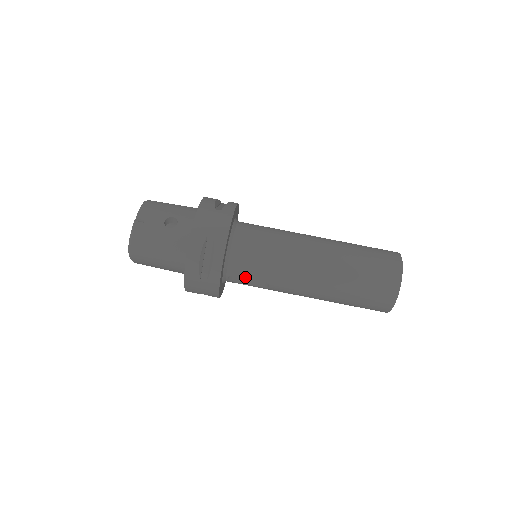
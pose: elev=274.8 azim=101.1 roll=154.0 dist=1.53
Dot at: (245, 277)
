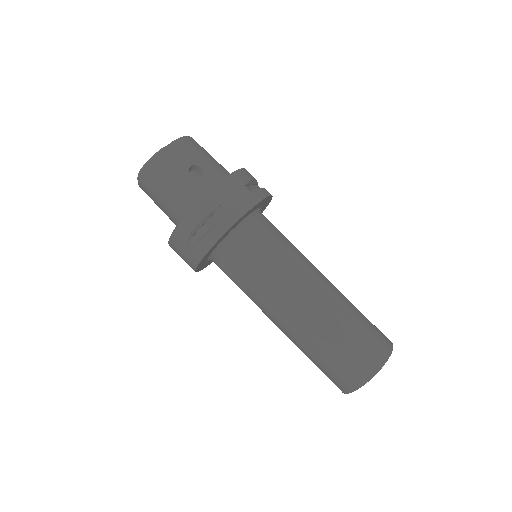
Dot at: (231, 269)
